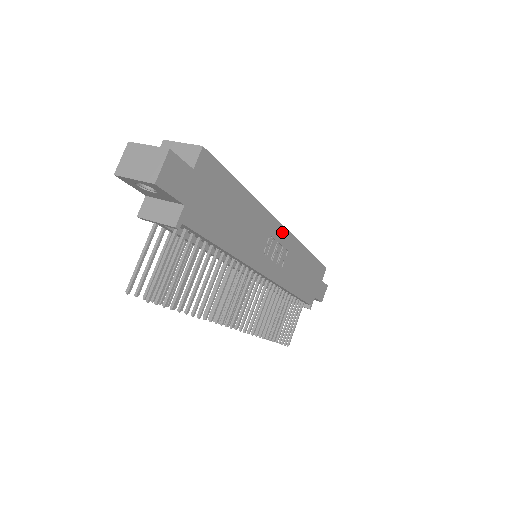
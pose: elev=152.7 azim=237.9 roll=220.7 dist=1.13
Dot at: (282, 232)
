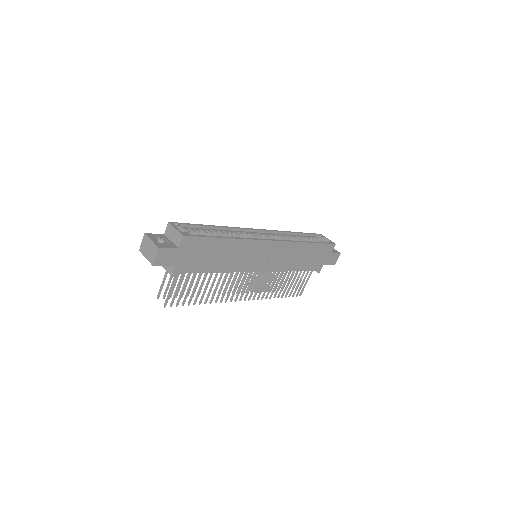
Dot at: (272, 244)
